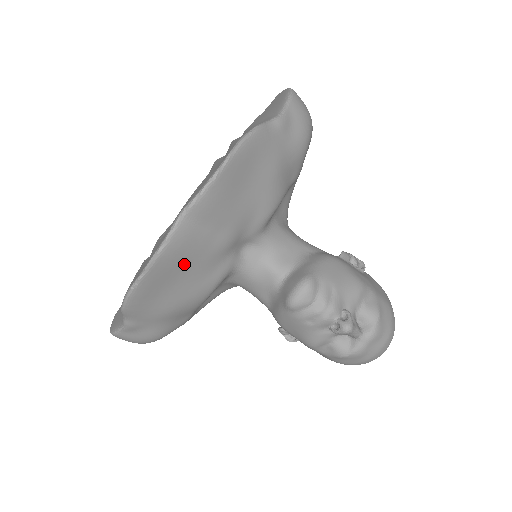
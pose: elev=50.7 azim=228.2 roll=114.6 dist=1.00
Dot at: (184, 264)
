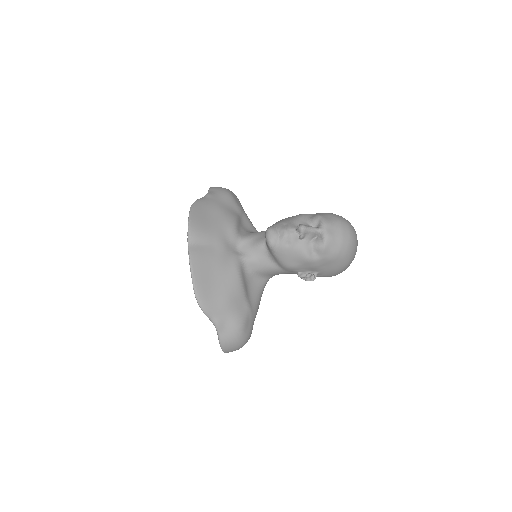
Dot at: (209, 266)
